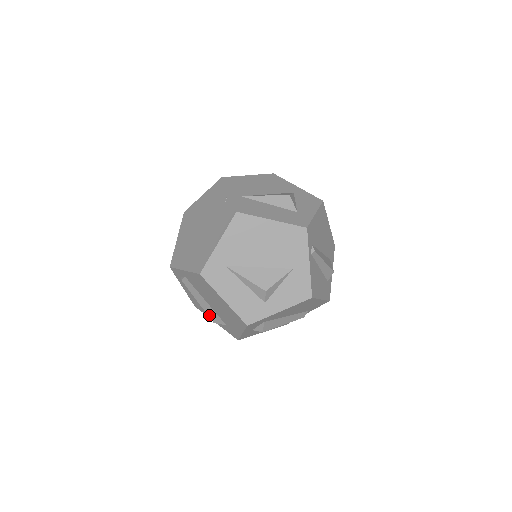
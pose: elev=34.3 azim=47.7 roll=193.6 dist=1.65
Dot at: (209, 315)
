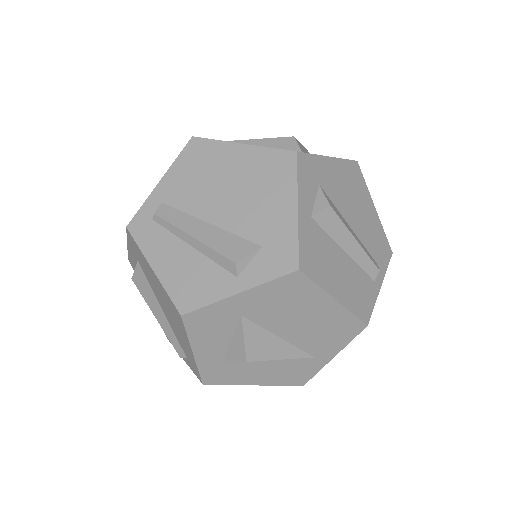
Dot at: (221, 251)
